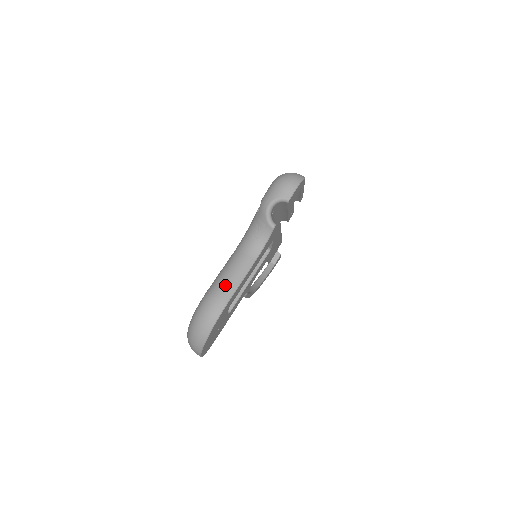
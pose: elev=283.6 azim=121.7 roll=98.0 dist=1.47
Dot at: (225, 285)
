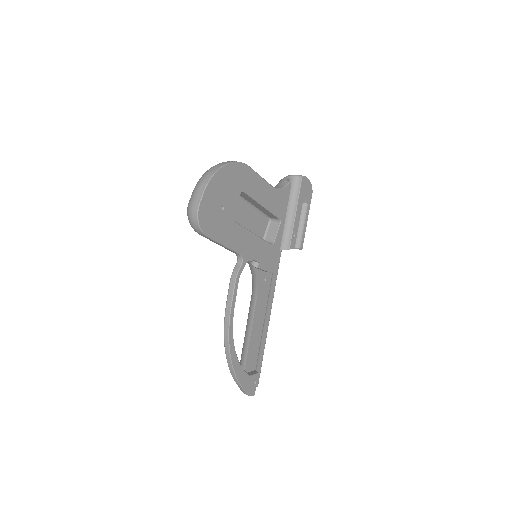
Dot at: occluded
